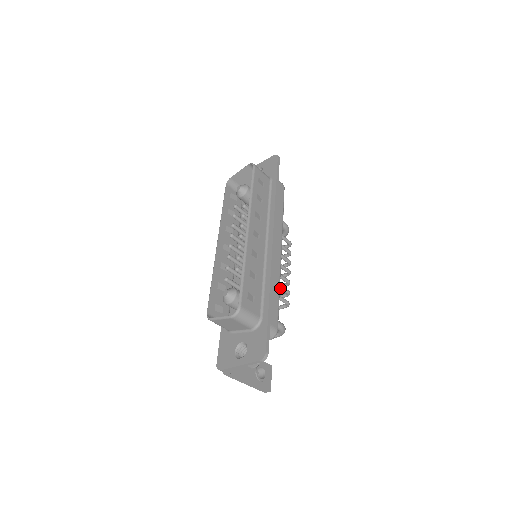
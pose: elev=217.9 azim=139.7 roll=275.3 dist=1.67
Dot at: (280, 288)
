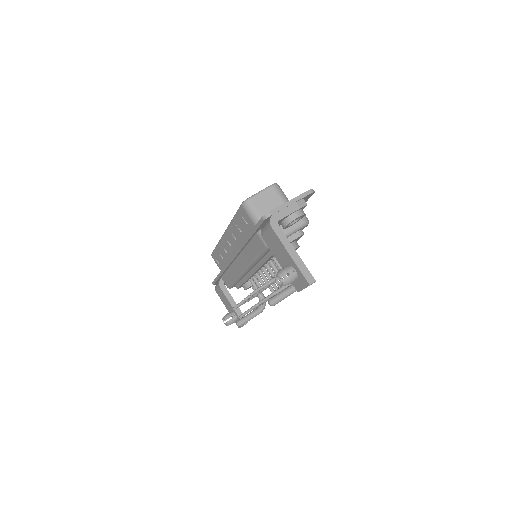
Dot at: occluded
